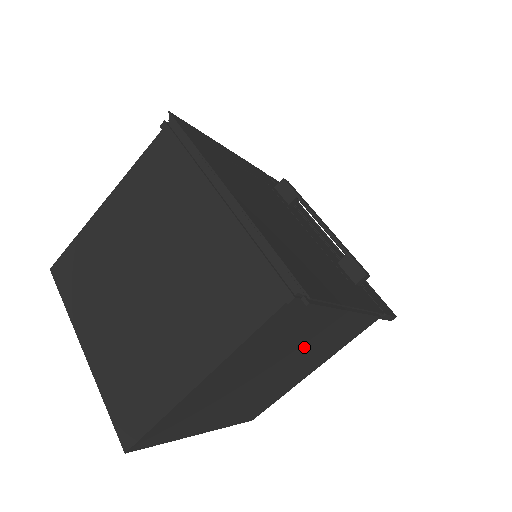
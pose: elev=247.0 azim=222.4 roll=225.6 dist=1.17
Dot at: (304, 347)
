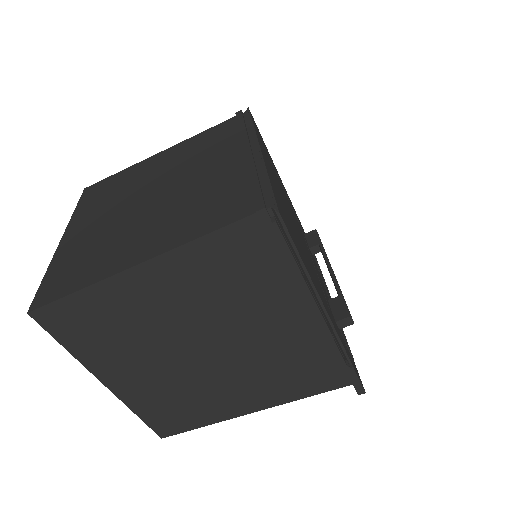
Dot at: (254, 337)
